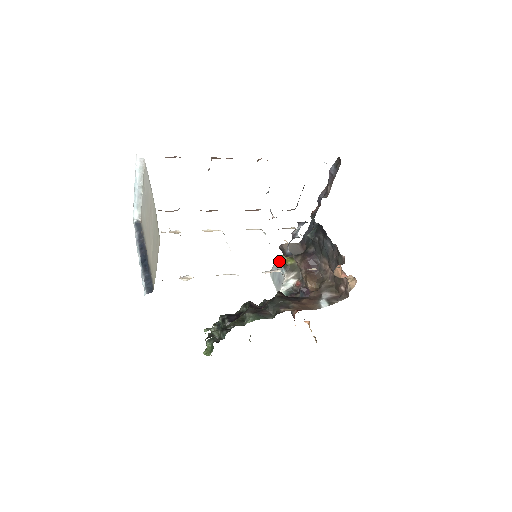
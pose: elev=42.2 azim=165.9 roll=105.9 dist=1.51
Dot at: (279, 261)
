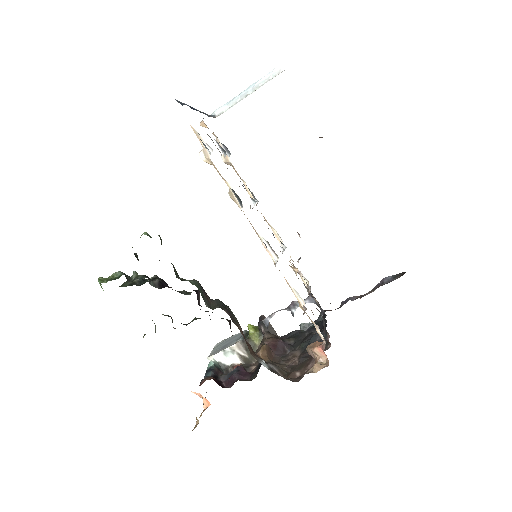
Dot at: (244, 332)
